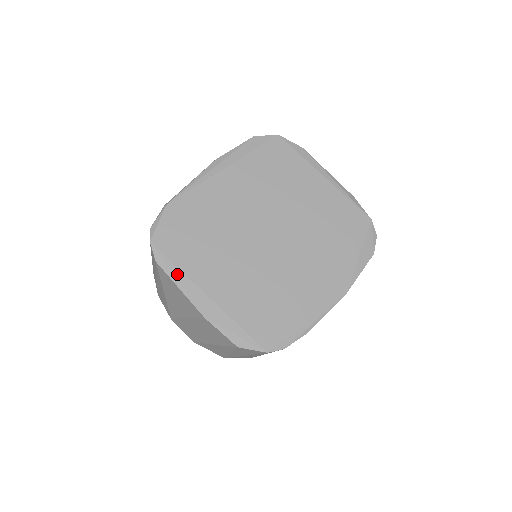
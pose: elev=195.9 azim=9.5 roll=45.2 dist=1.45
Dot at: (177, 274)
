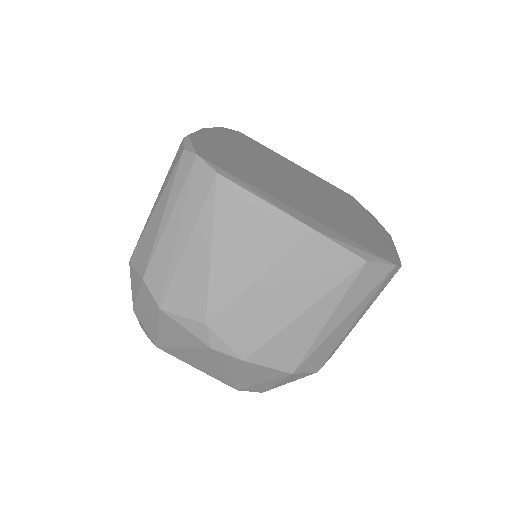
Dot at: (251, 187)
